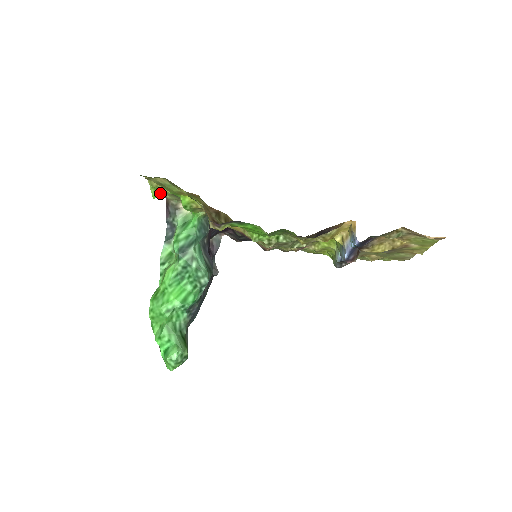
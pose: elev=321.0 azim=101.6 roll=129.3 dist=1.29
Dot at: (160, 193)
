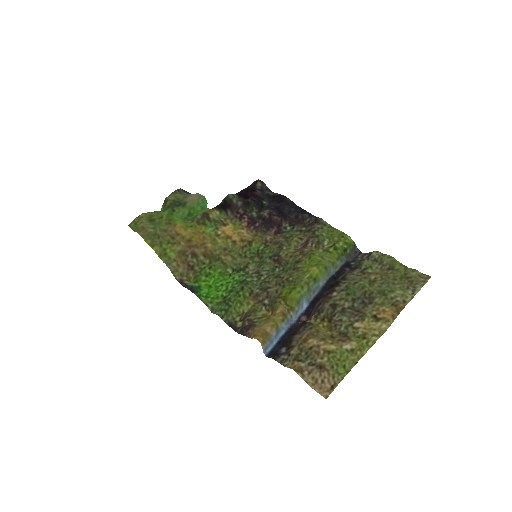
Dot at: (161, 210)
